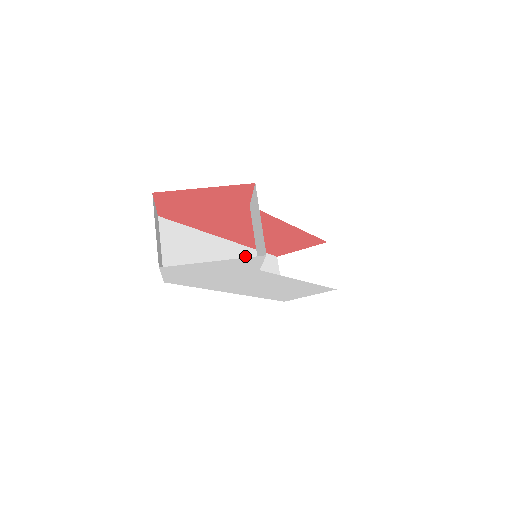
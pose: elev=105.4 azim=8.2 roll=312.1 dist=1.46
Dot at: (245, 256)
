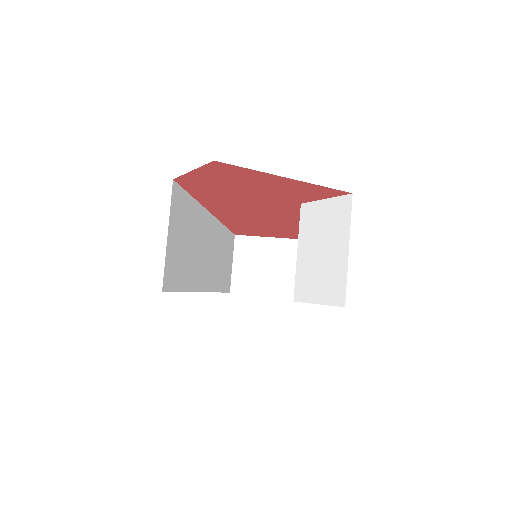
Dot at: (219, 237)
